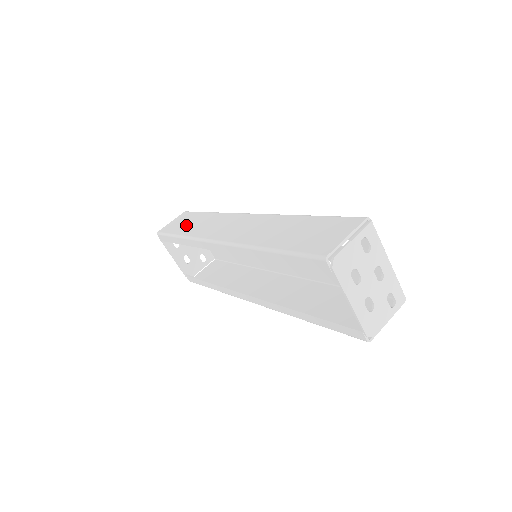
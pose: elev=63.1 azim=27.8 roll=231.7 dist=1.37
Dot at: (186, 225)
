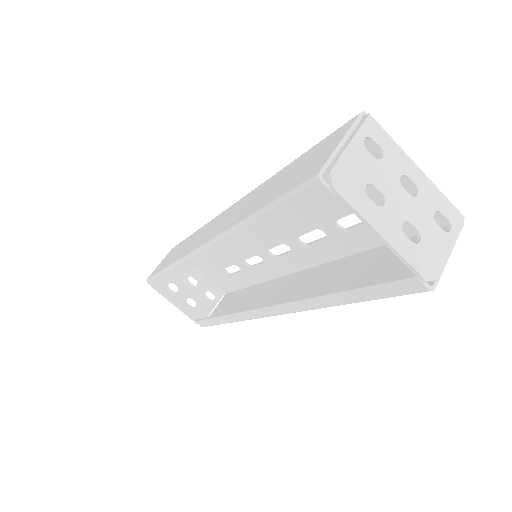
Dot at: (171, 256)
